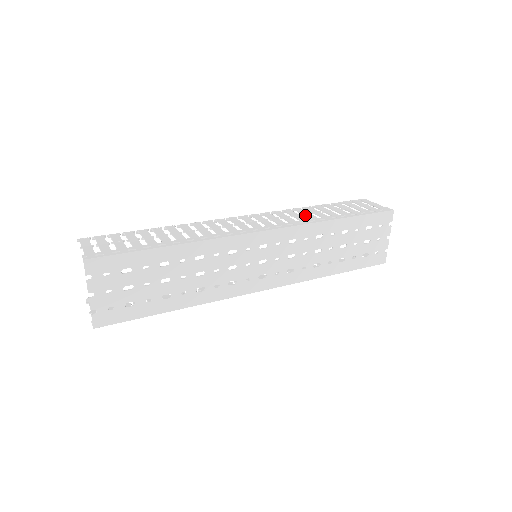
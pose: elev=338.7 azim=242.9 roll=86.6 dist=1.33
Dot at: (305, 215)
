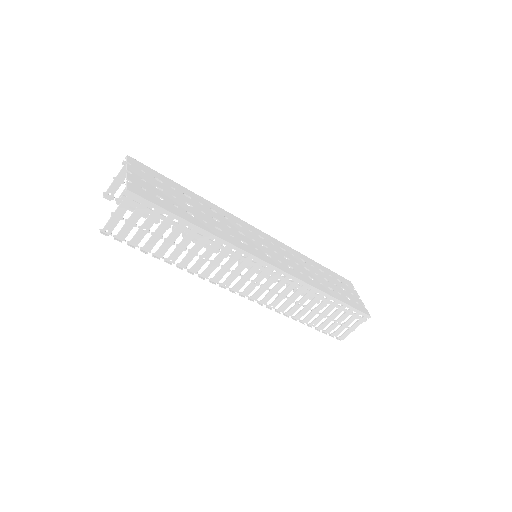
Dot at: occluded
